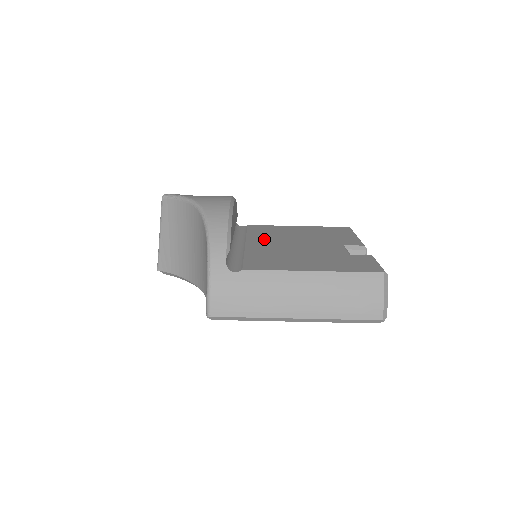
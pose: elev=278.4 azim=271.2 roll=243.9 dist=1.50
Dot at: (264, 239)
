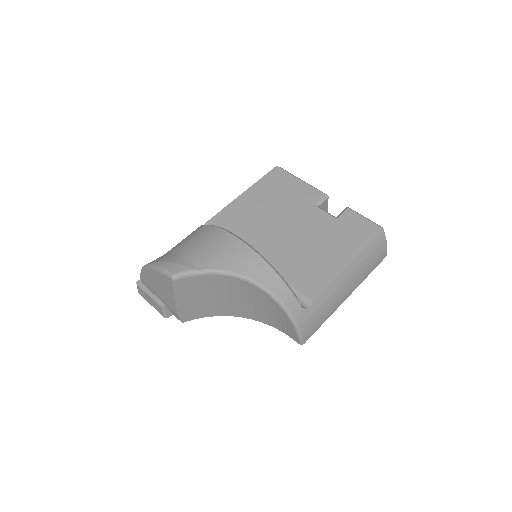
Dot at: (256, 240)
